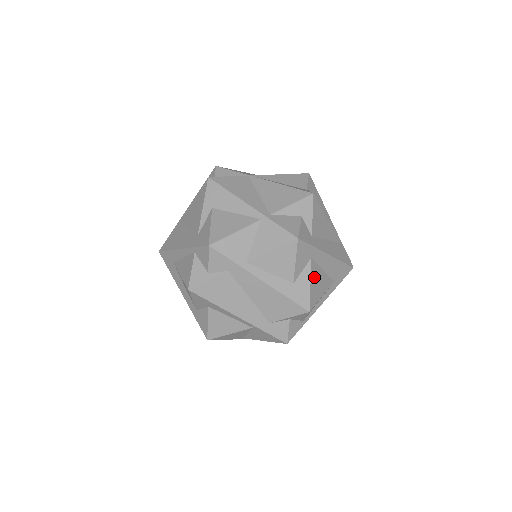
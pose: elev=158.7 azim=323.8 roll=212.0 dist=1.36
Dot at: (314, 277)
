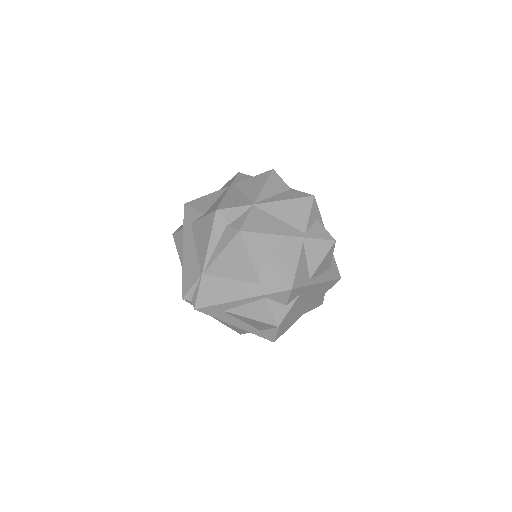
Dot at: occluded
